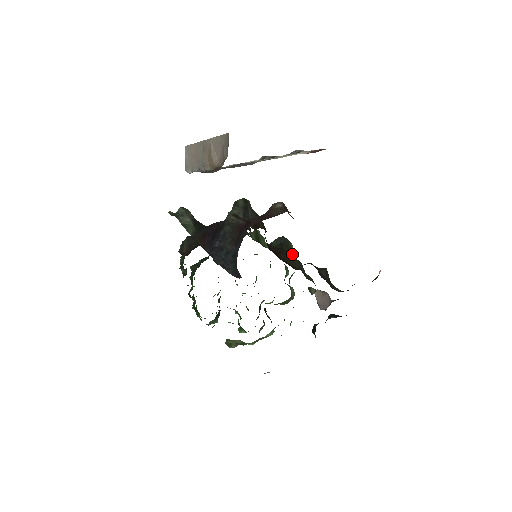
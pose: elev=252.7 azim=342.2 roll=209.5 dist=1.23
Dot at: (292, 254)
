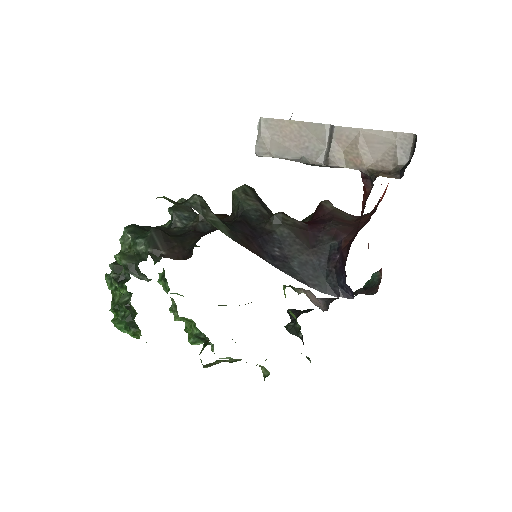
Dot at: occluded
